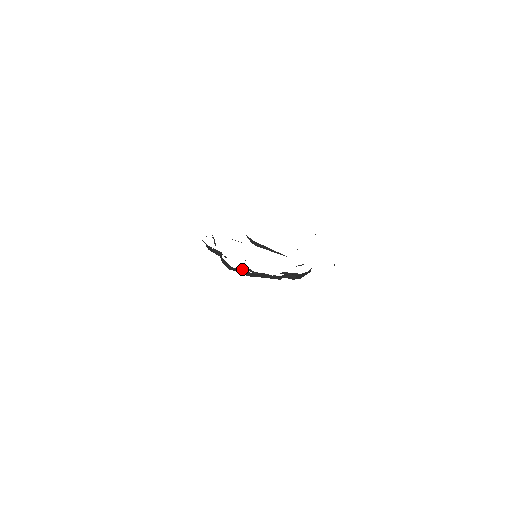
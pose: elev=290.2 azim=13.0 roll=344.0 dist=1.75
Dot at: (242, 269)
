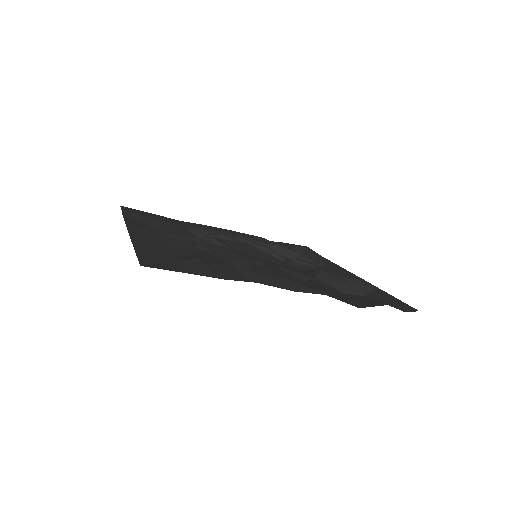
Dot at: (205, 236)
